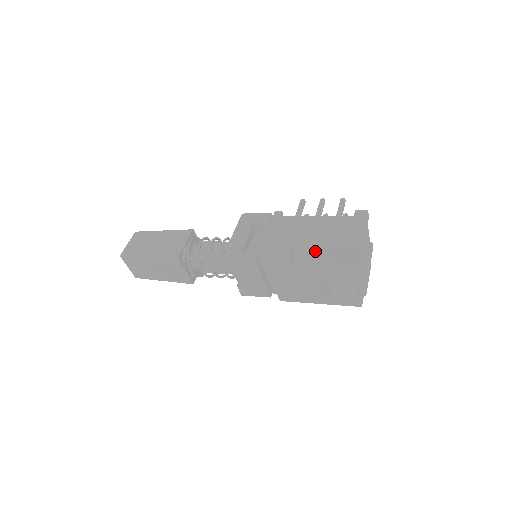
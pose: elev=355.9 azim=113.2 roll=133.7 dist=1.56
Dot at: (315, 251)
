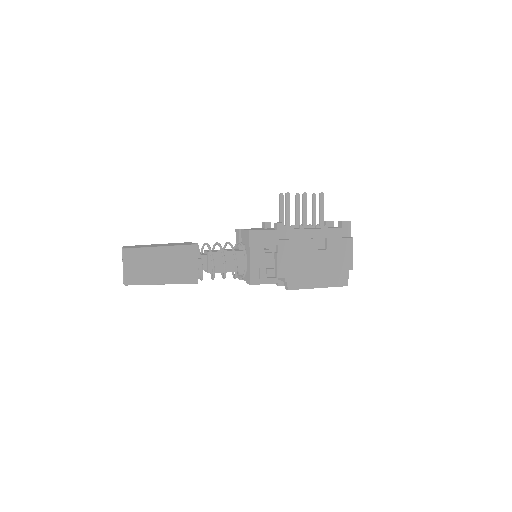
Dot at: occluded
